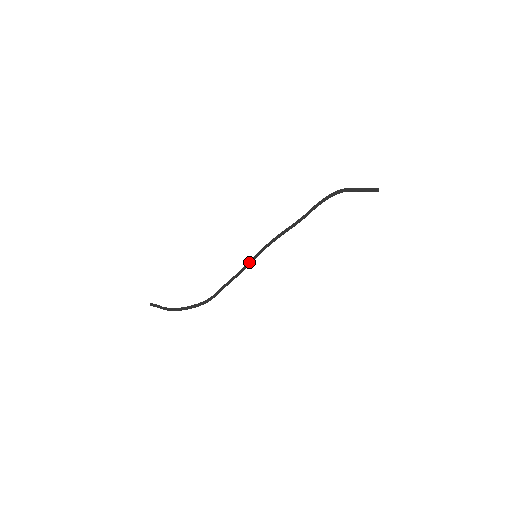
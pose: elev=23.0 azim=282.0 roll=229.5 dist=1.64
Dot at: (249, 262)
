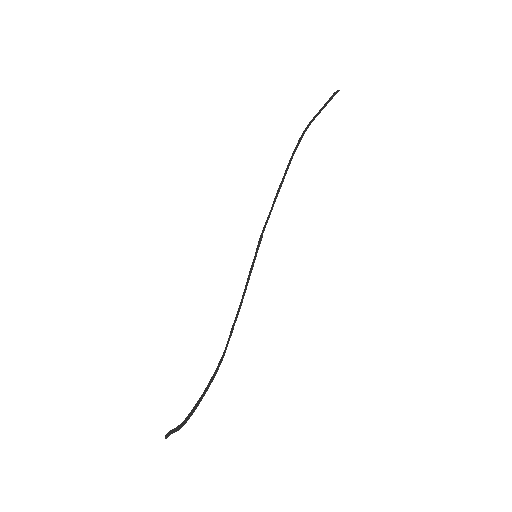
Dot at: (250, 268)
